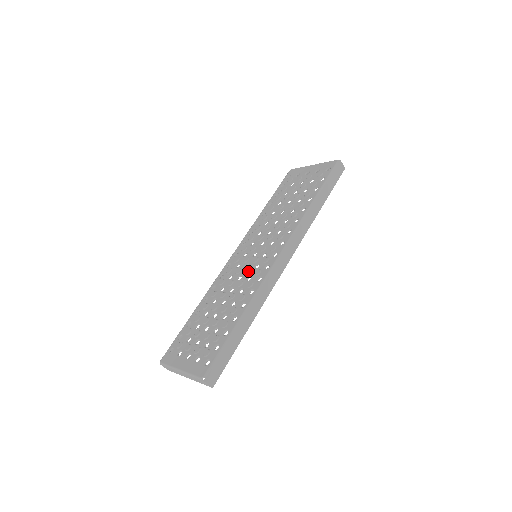
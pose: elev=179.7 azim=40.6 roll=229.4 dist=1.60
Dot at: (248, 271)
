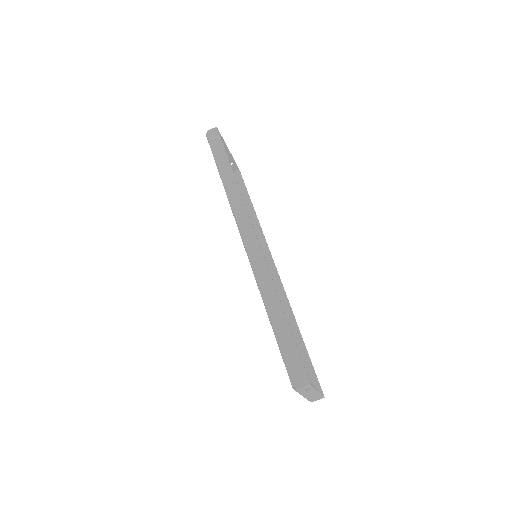
Dot at: occluded
